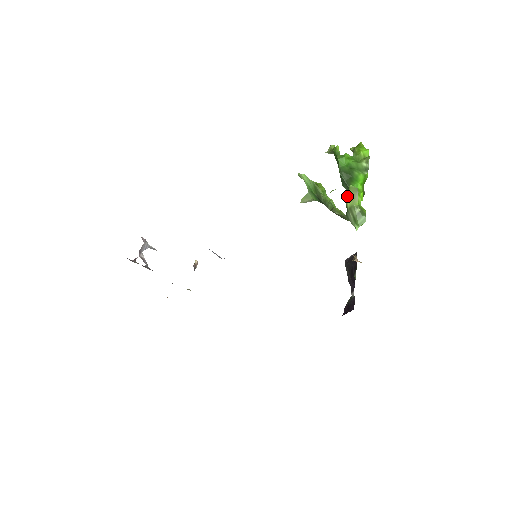
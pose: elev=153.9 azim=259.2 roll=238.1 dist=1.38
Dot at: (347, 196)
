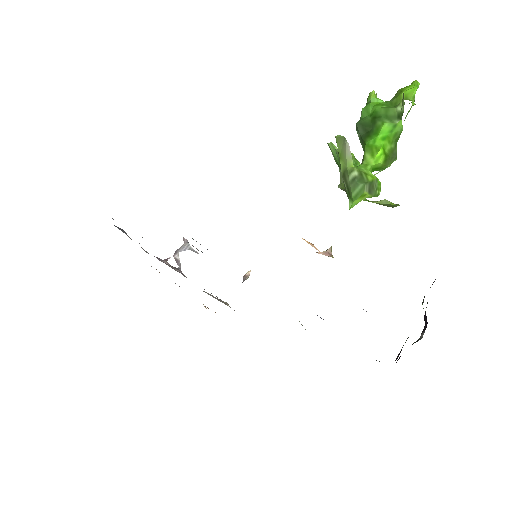
Dot at: occluded
